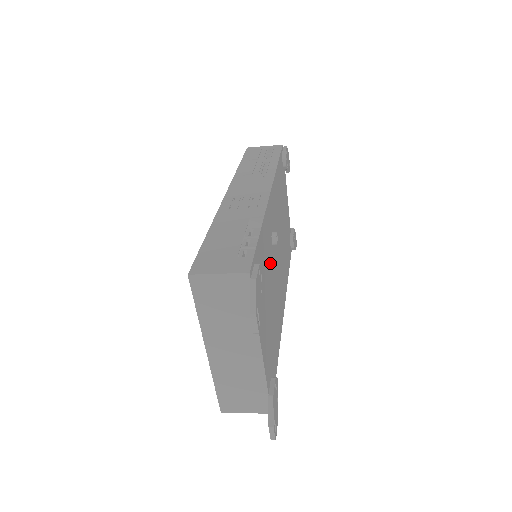
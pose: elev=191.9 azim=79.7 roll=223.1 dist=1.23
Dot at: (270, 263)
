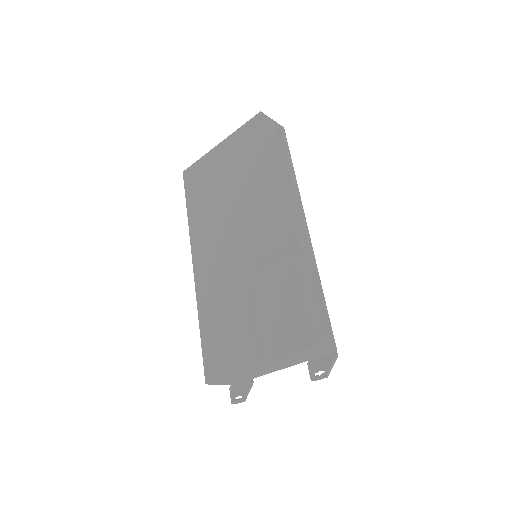
Dot at: occluded
